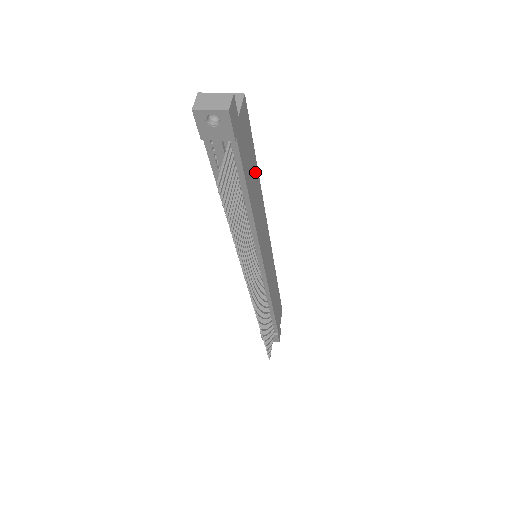
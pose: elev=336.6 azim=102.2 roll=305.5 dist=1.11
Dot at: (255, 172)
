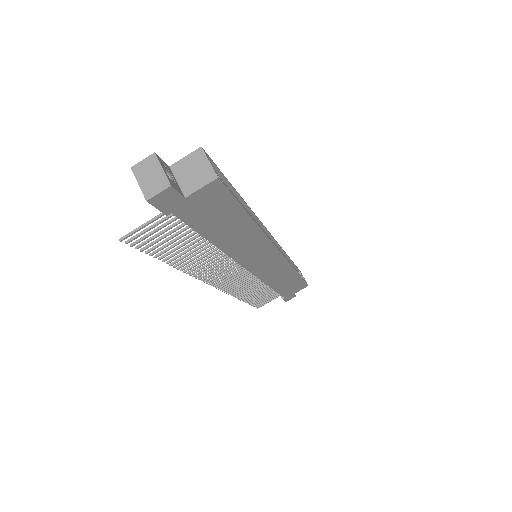
Dot at: (241, 222)
